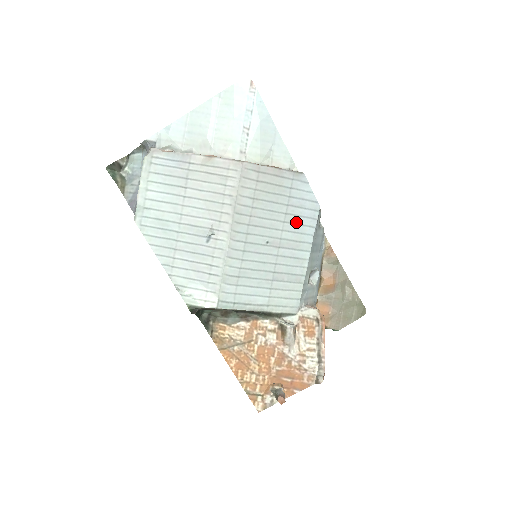
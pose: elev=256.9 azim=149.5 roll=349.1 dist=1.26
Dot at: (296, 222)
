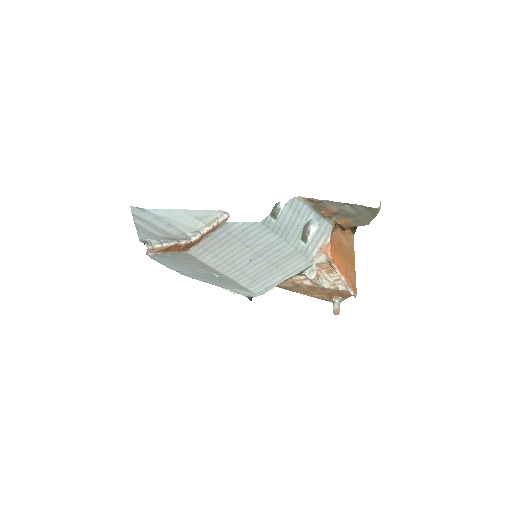
Dot at: (255, 240)
